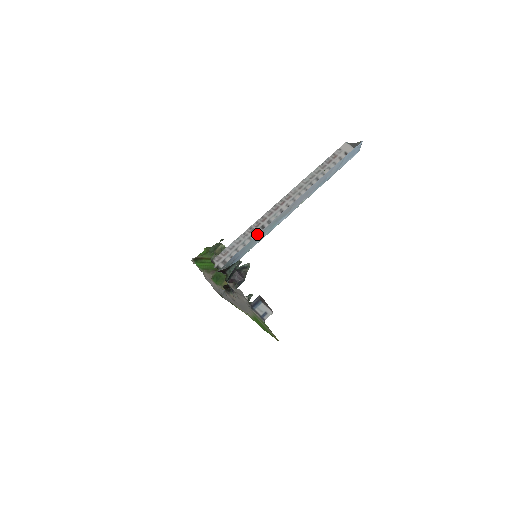
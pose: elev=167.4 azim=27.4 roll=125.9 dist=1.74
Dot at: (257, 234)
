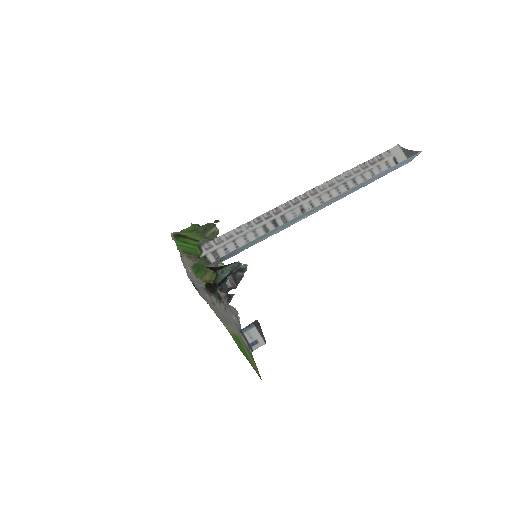
Dot at: (265, 229)
